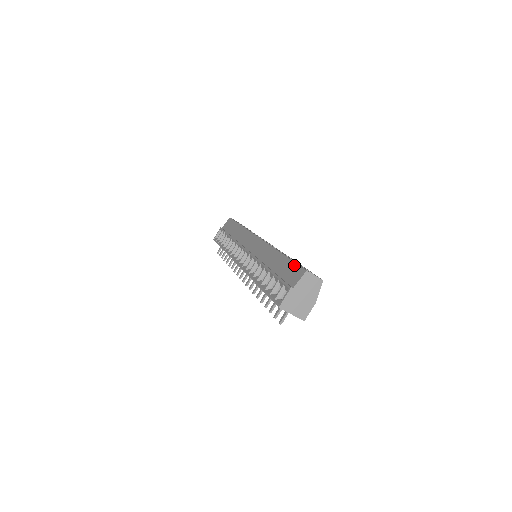
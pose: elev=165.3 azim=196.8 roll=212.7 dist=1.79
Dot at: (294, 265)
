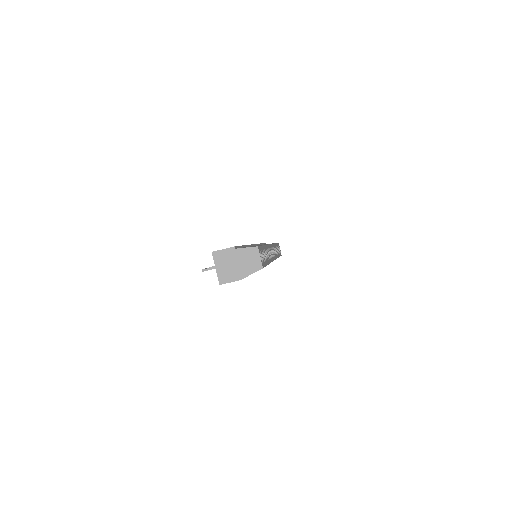
Dot at: occluded
